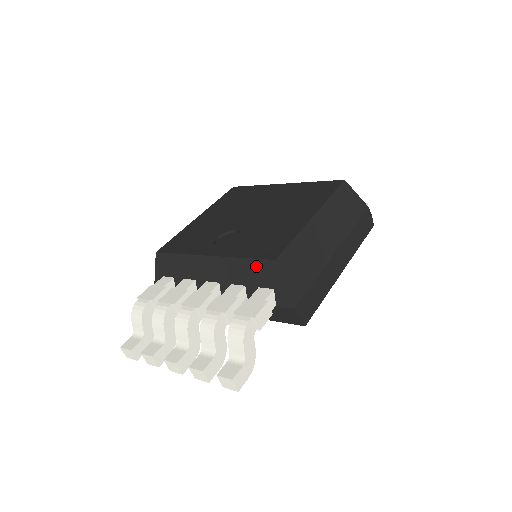
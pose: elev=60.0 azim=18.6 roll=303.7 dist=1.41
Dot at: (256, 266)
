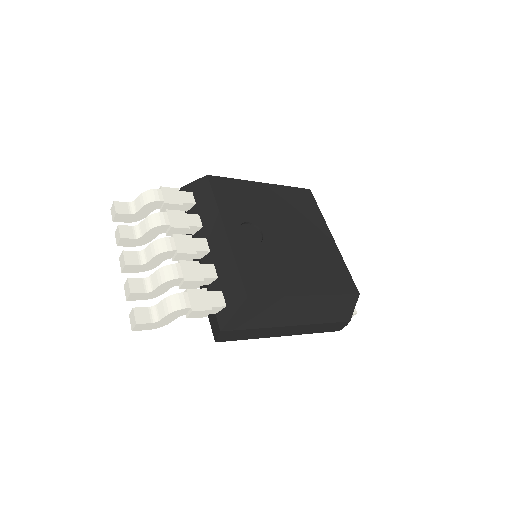
Dot at: (236, 281)
